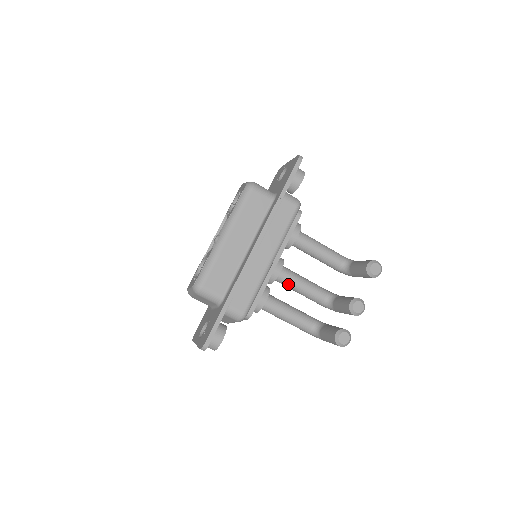
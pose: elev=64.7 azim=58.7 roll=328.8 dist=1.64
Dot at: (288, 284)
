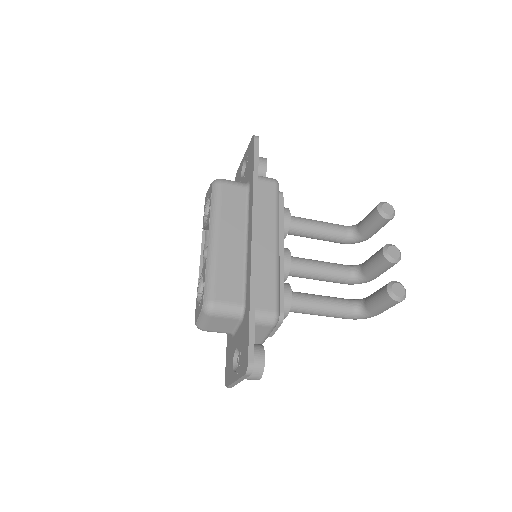
Dot at: (305, 272)
